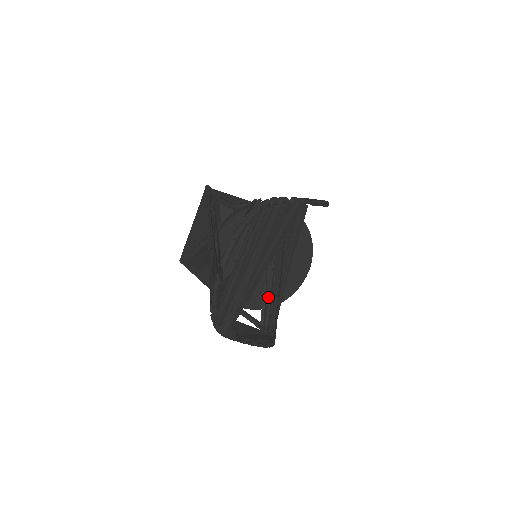
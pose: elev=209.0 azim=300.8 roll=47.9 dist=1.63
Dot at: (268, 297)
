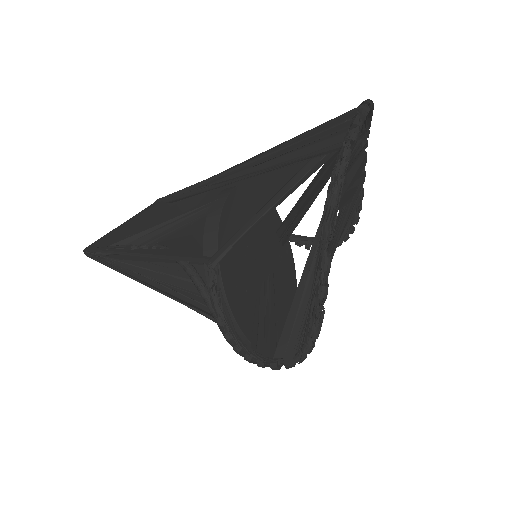
Dot at: occluded
